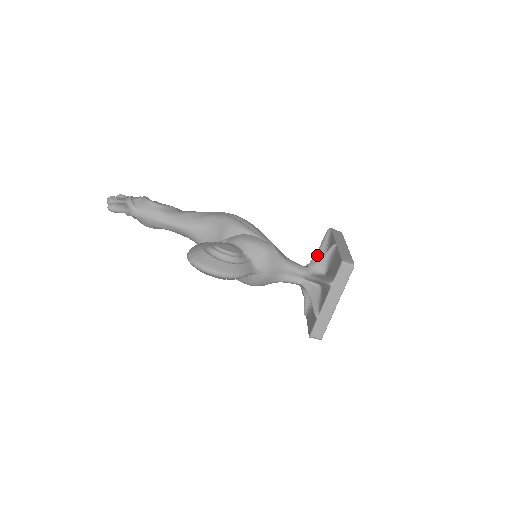
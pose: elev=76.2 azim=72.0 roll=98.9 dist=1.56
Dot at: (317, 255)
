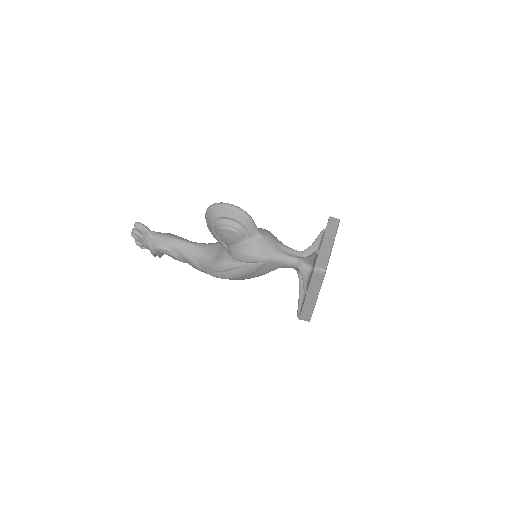
Dot at: occluded
